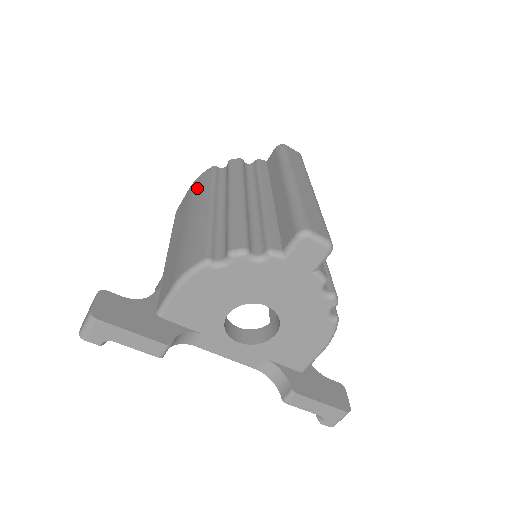
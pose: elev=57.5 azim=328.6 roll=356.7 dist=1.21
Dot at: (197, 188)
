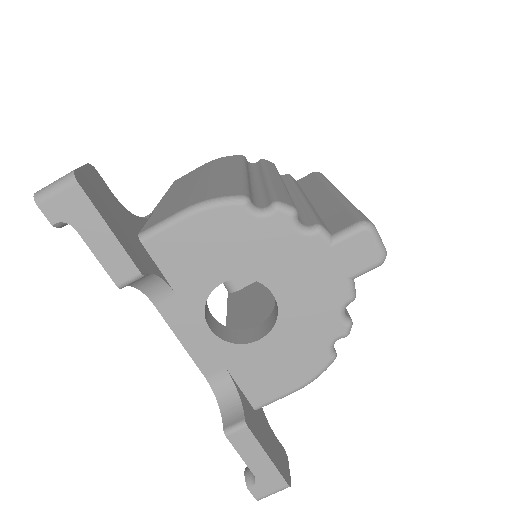
Dot at: (221, 161)
